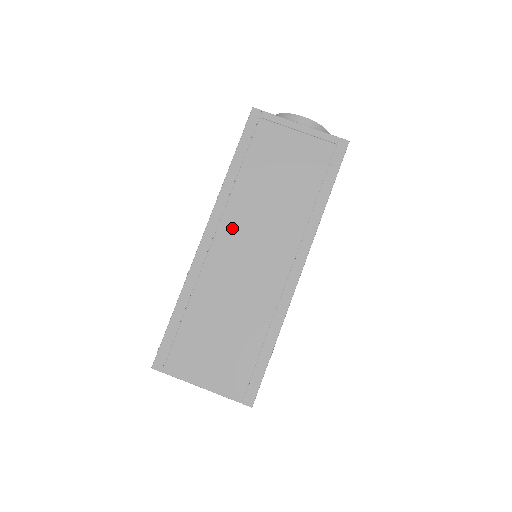
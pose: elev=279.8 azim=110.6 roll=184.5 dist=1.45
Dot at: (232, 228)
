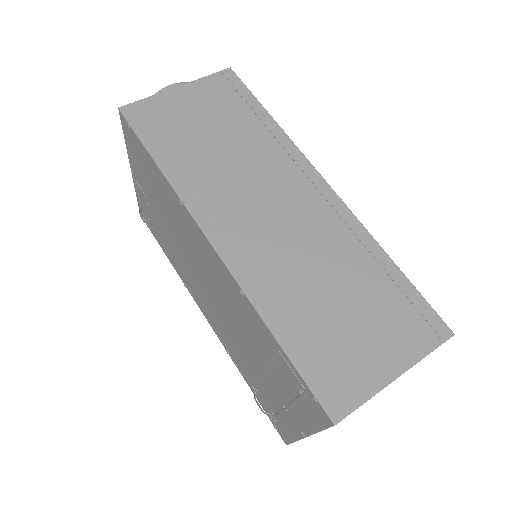
Dot at: (229, 211)
